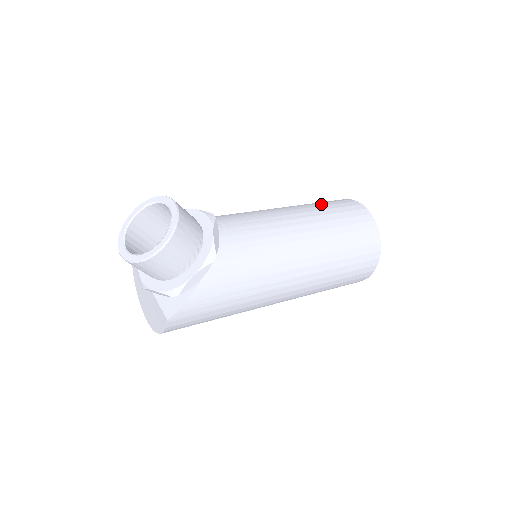
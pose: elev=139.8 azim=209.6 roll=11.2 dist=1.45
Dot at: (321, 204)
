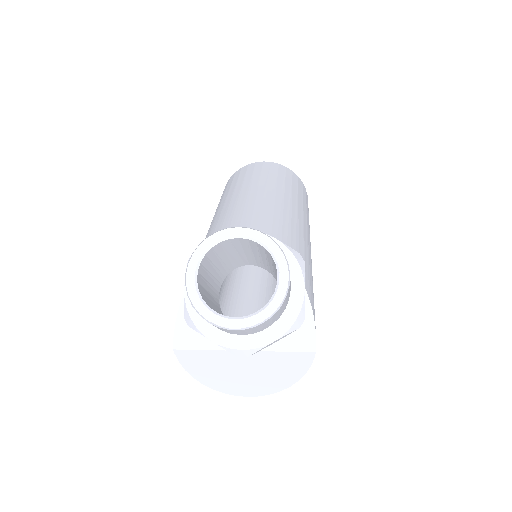
Dot at: (247, 178)
